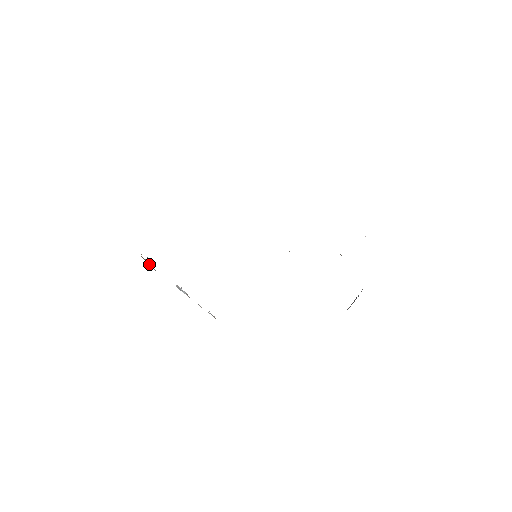
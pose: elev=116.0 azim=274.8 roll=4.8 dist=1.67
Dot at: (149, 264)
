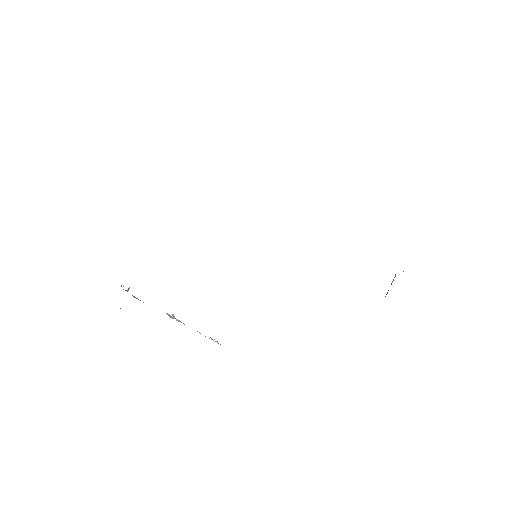
Dot at: (132, 295)
